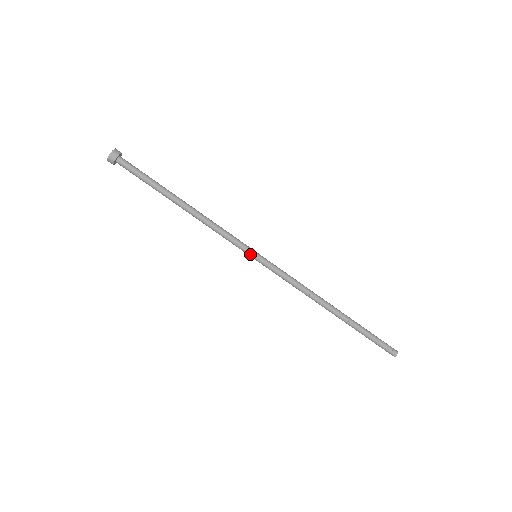
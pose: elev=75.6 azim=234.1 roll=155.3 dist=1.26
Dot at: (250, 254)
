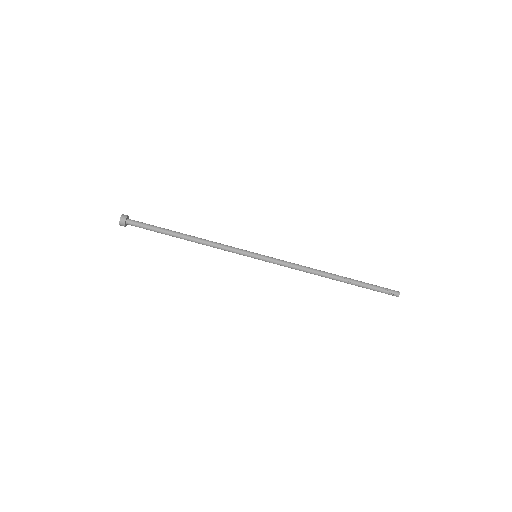
Dot at: (250, 256)
